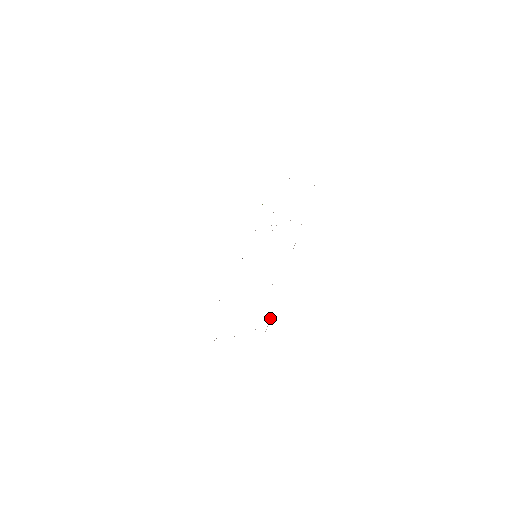
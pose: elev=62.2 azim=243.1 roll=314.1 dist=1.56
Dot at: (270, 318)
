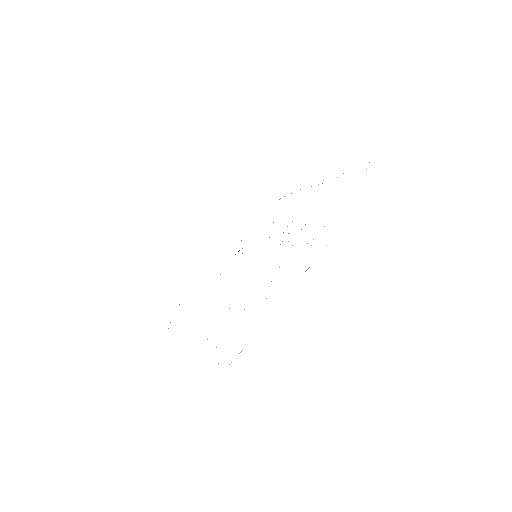
Dot at: occluded
